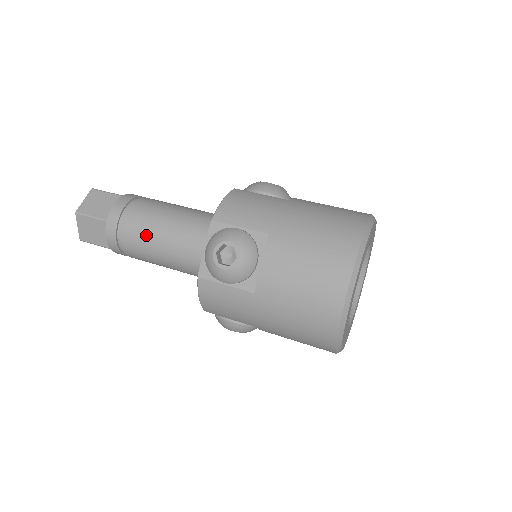
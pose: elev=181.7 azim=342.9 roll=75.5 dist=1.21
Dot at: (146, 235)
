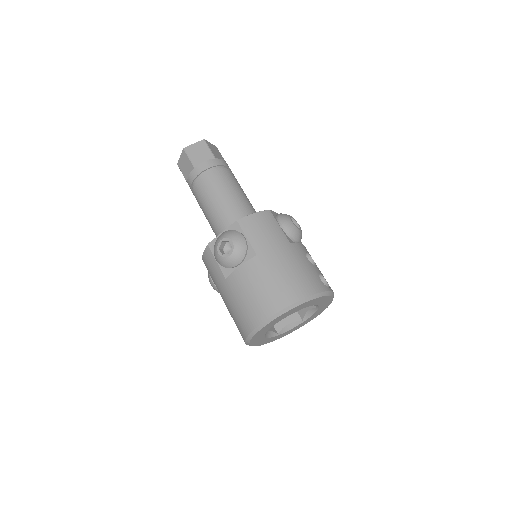
Dot at: (207, 195)
